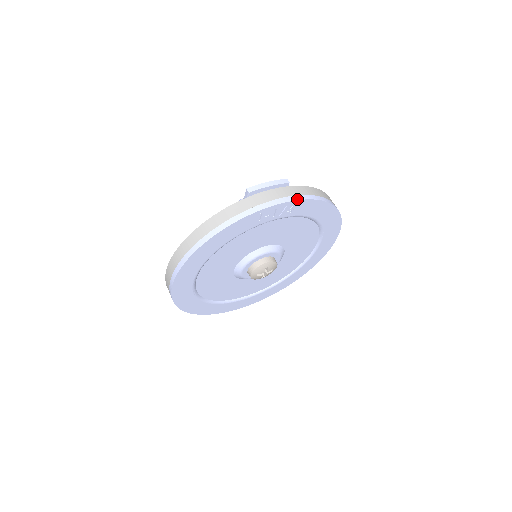
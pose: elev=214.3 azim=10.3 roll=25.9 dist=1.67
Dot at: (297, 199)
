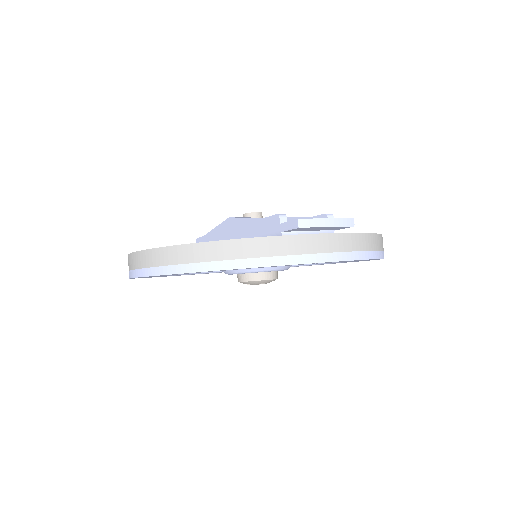
Dot at: (354, 258)
